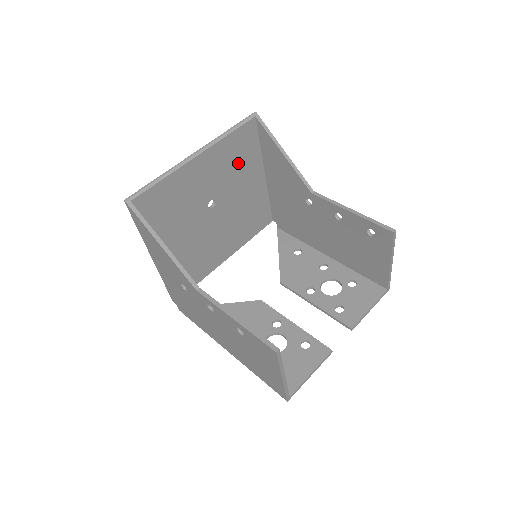
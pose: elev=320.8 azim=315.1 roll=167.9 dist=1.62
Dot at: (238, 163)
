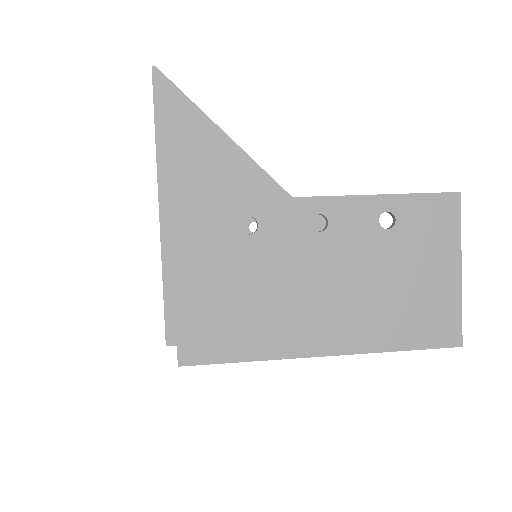
Dot at: occluded
